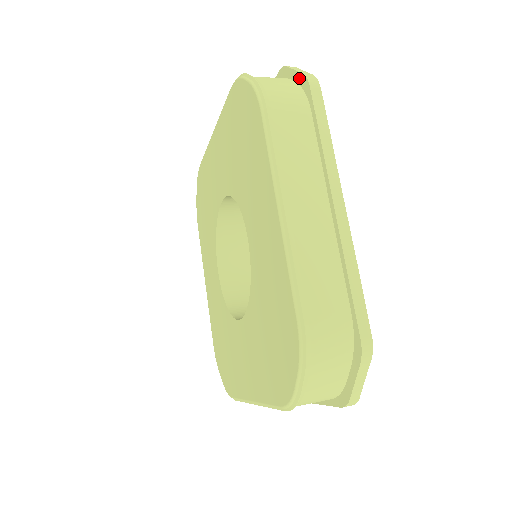
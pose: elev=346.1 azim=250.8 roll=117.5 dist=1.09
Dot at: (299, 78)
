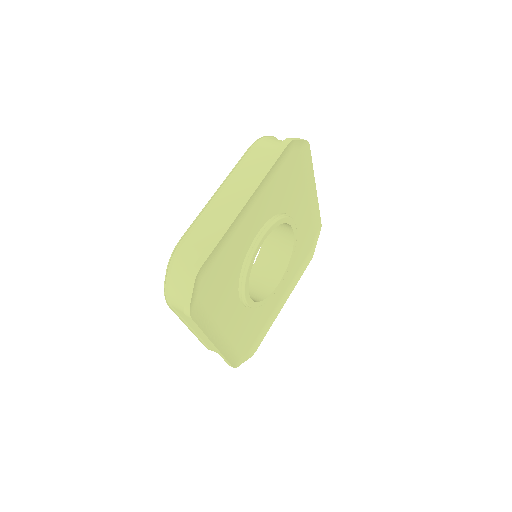
Dot at: (187, 300)
